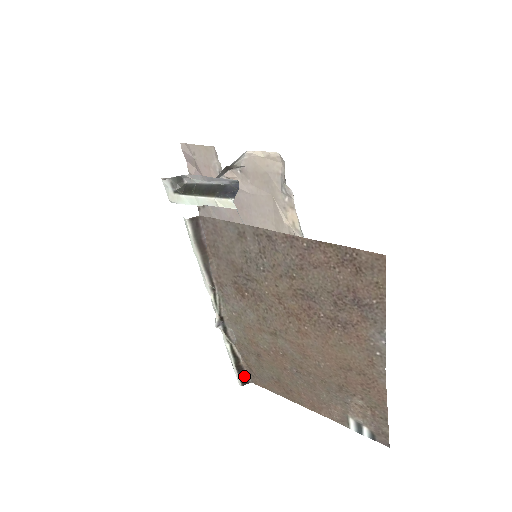
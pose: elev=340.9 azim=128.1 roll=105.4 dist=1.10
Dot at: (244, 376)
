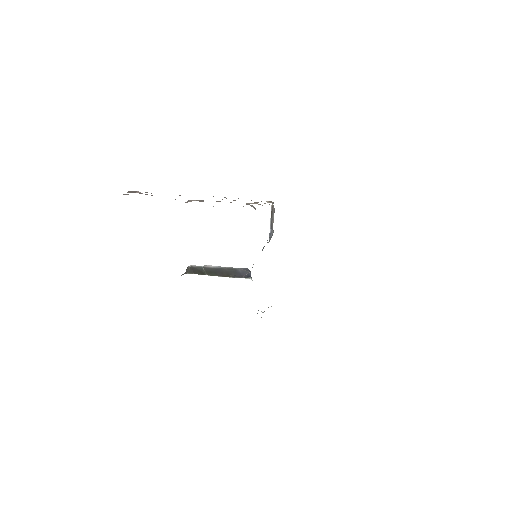
Dot at: occluded
